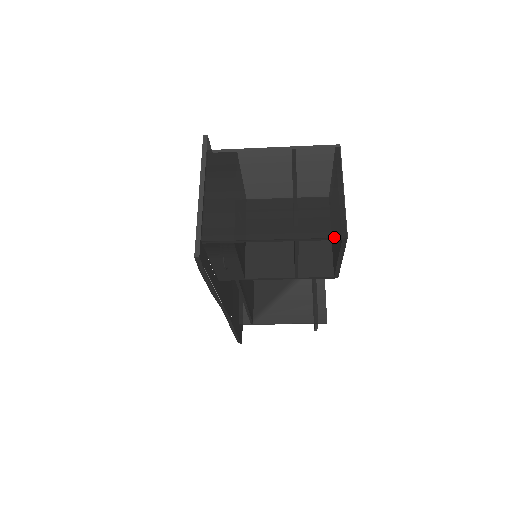
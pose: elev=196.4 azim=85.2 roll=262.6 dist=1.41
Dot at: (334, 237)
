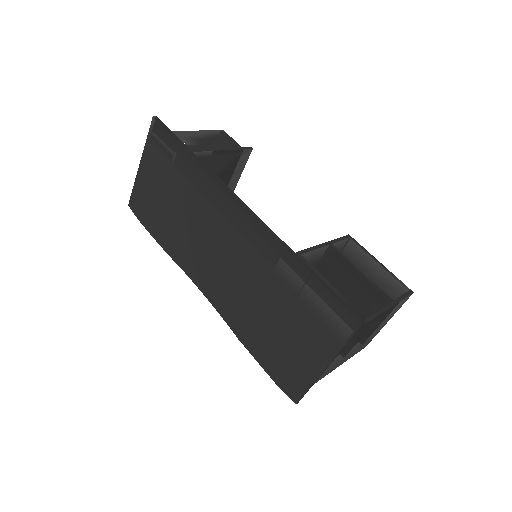
Dot at: occluded
